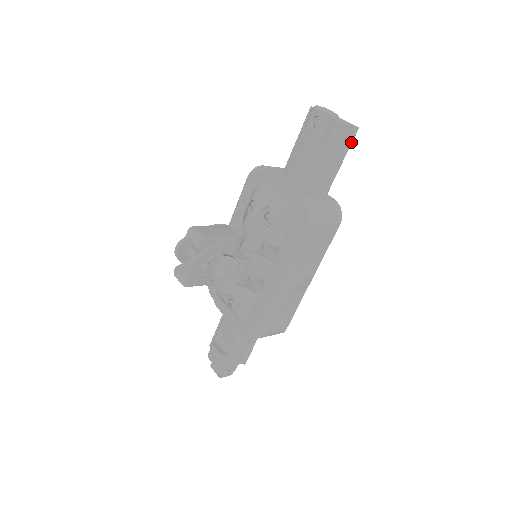
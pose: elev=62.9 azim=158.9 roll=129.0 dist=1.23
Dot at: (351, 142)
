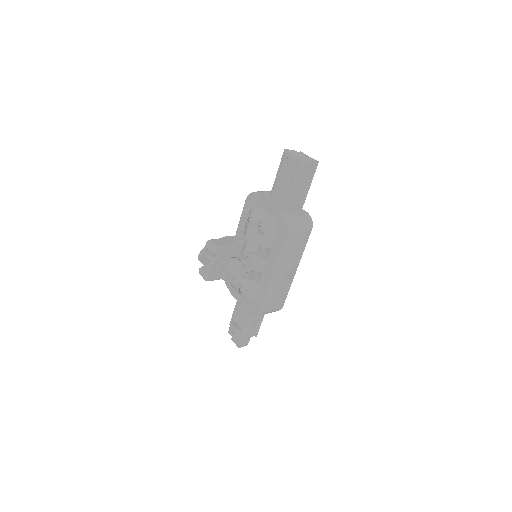
Dot at: occluded
